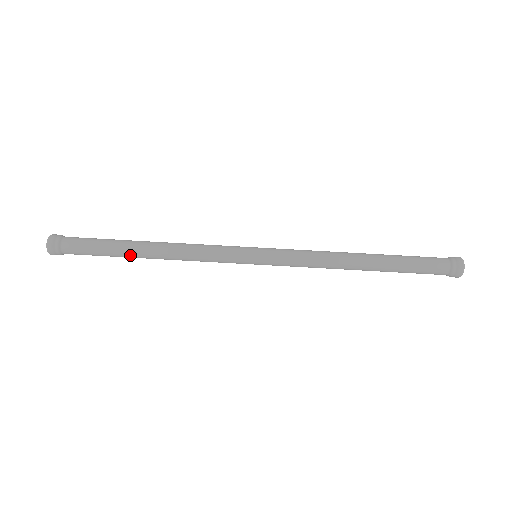
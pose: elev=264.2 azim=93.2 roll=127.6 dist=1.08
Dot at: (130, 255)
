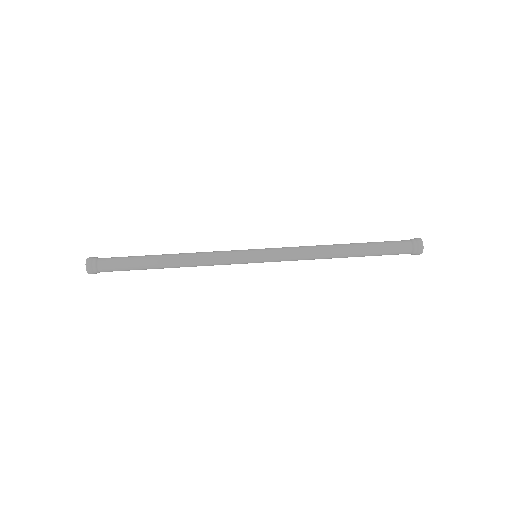
Dot at: (153, 259)
